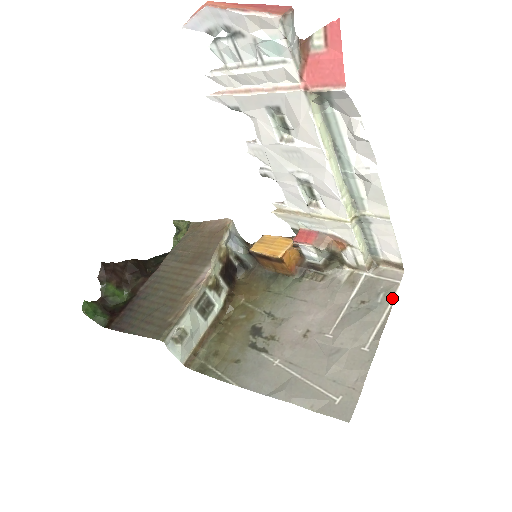
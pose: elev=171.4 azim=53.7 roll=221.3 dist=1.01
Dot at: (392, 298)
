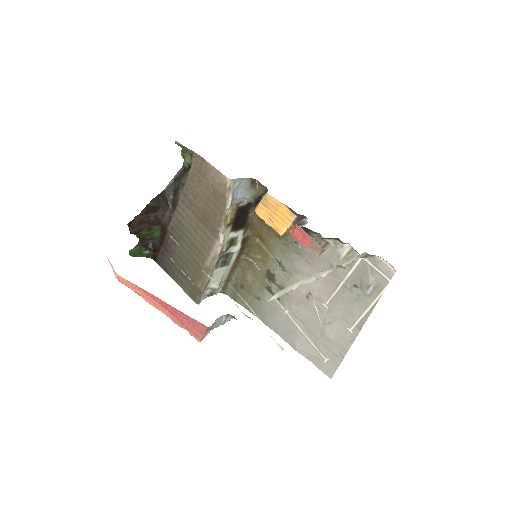
Dot at: (379, 294)
